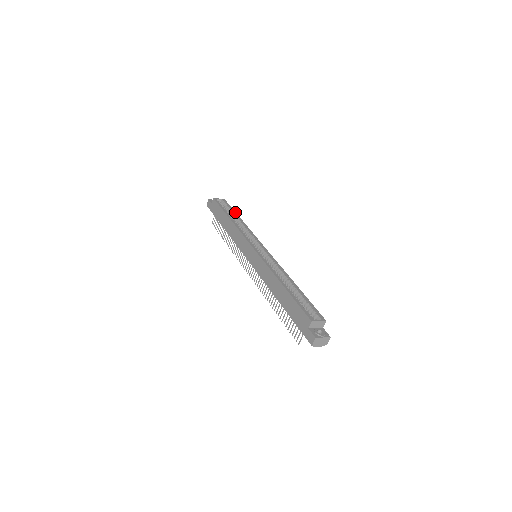
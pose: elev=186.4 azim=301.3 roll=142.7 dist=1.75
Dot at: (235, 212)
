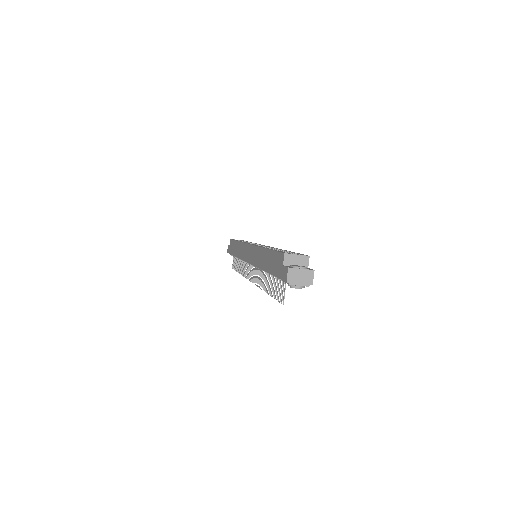
Dot at: occluded
